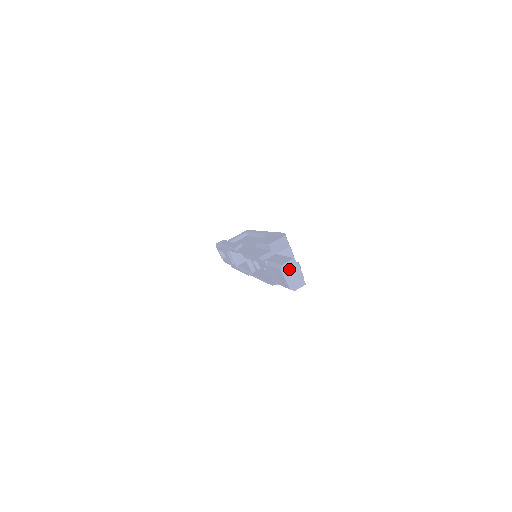
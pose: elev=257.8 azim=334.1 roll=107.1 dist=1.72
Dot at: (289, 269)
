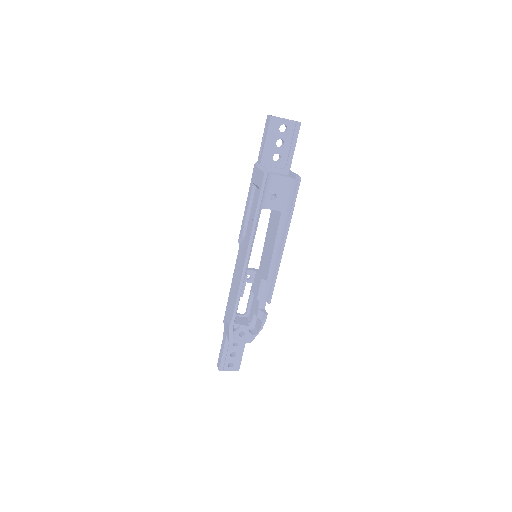
Dot at: occluded
